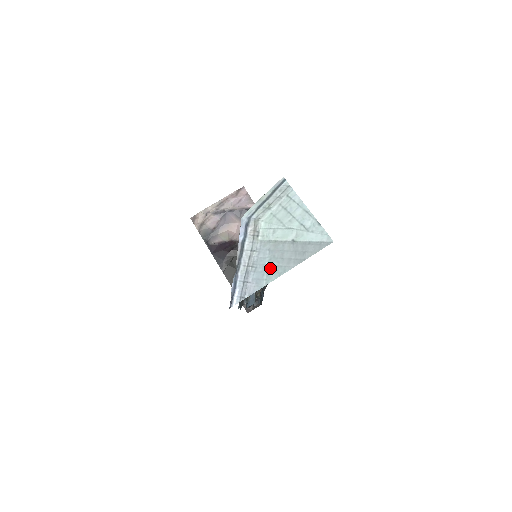
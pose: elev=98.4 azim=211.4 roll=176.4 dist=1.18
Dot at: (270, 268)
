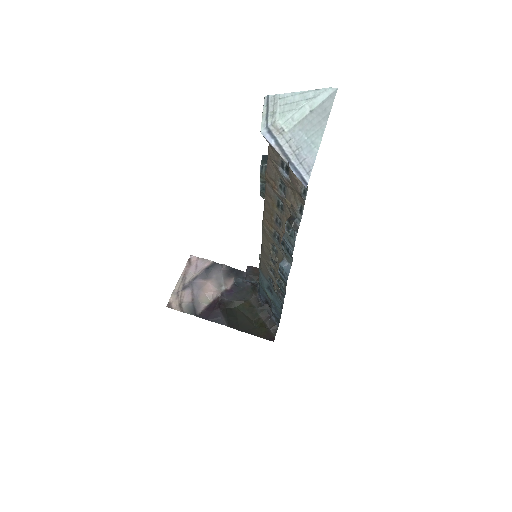
Dot at: (311, 138)
